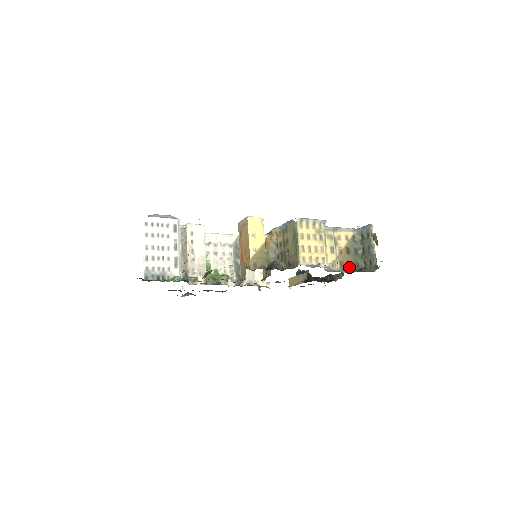
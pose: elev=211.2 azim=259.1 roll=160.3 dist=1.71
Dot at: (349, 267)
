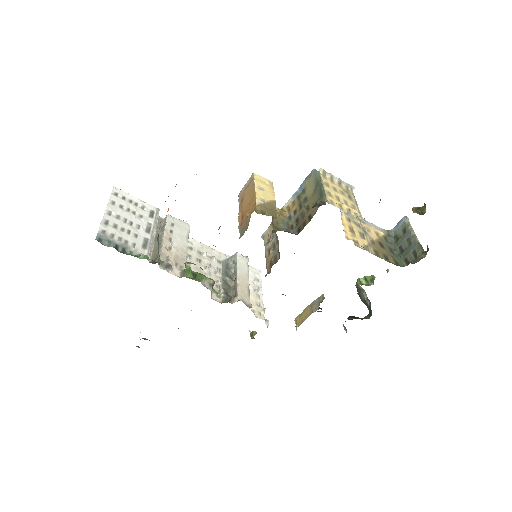
Dot at: (386, 260)
